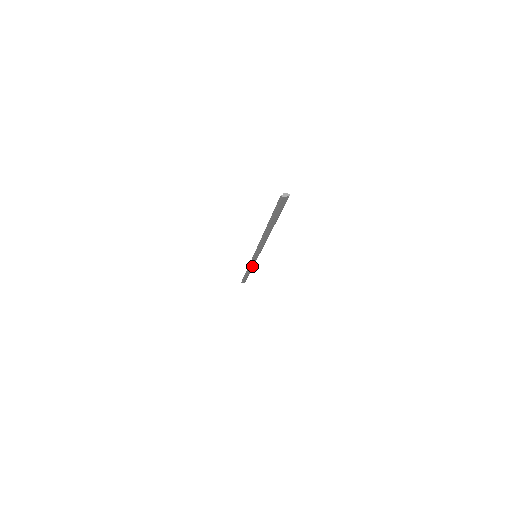
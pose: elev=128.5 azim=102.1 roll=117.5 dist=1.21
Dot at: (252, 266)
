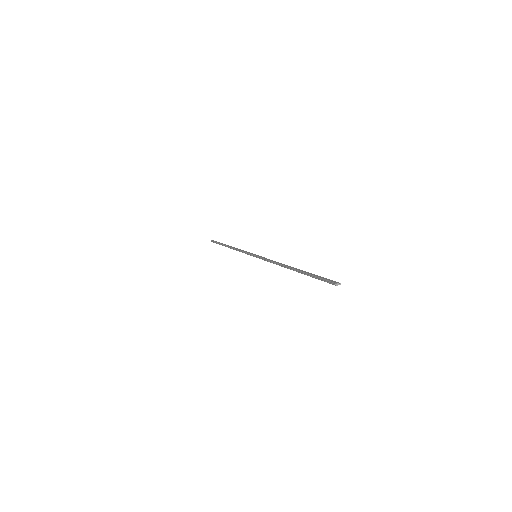
Dot at: occluded
